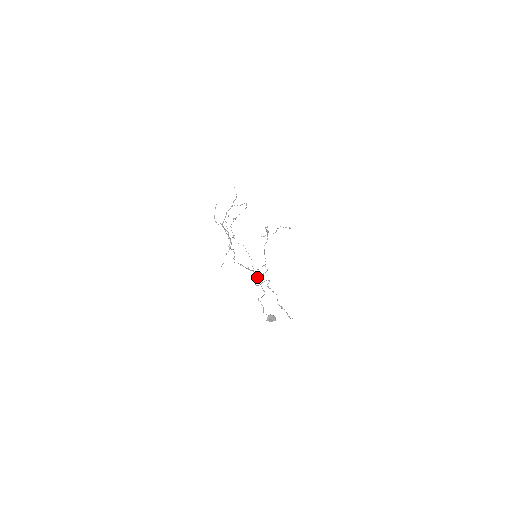
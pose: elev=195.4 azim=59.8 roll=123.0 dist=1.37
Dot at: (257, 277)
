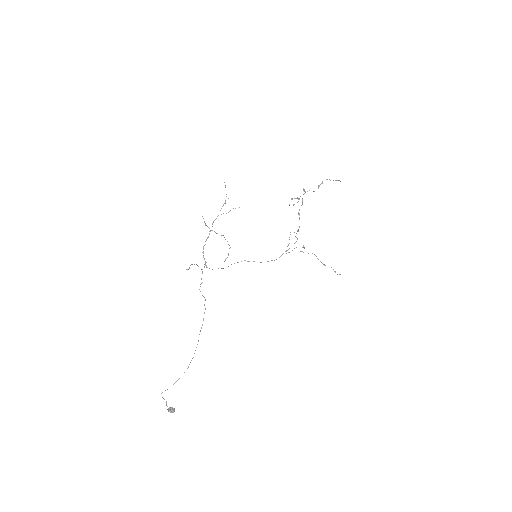
Dot at: occluded
